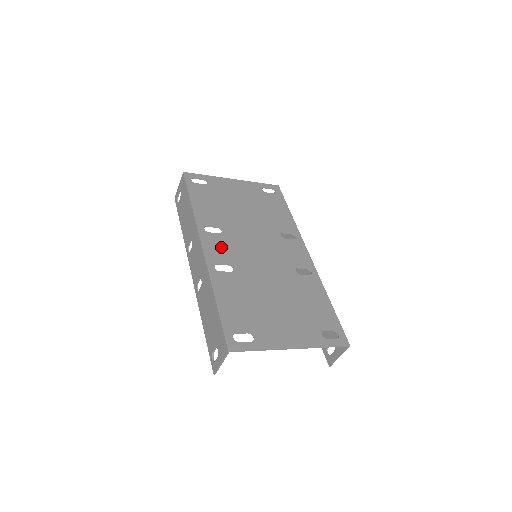
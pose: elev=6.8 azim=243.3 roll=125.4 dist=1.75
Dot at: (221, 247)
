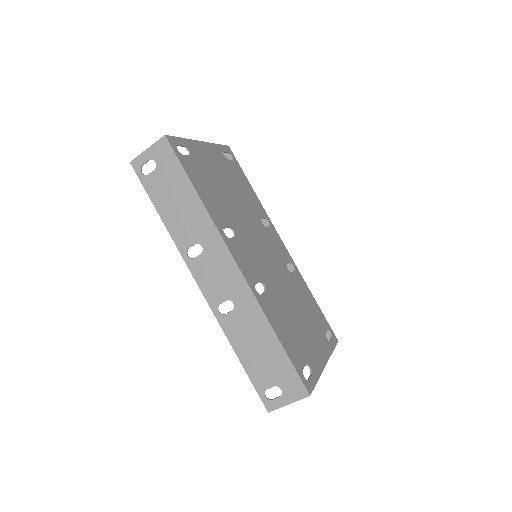
Dot at: (246, 258)
